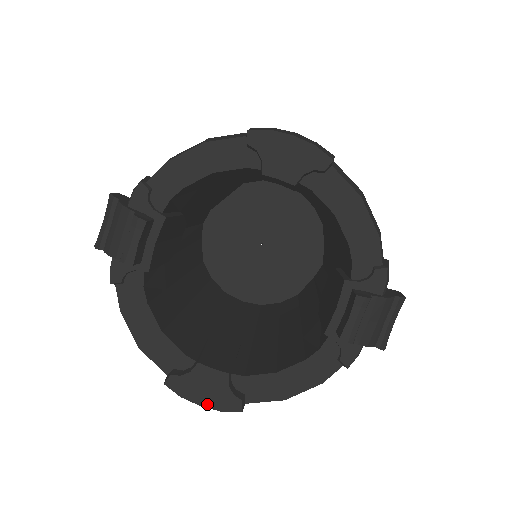
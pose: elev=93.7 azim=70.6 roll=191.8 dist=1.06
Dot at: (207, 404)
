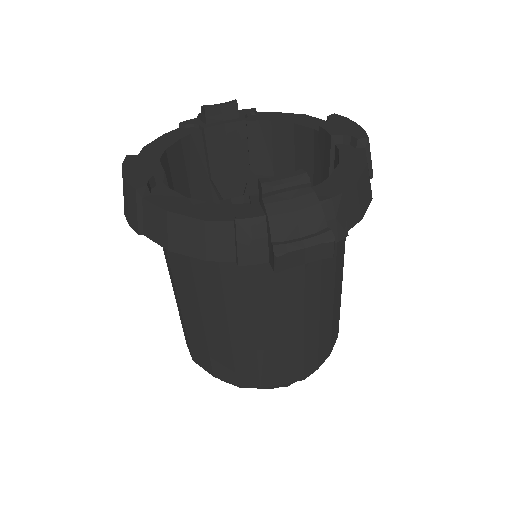
Dot at: (127, 175)
